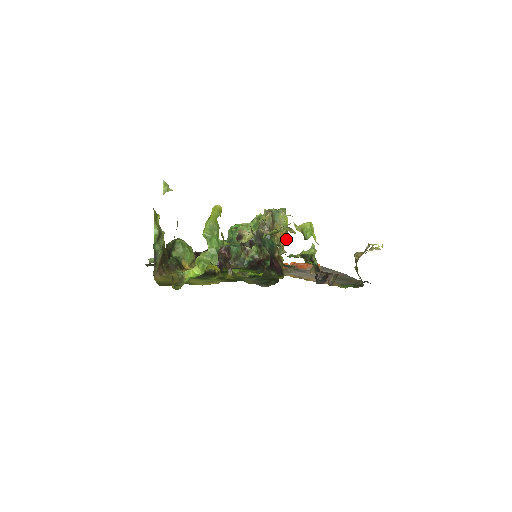
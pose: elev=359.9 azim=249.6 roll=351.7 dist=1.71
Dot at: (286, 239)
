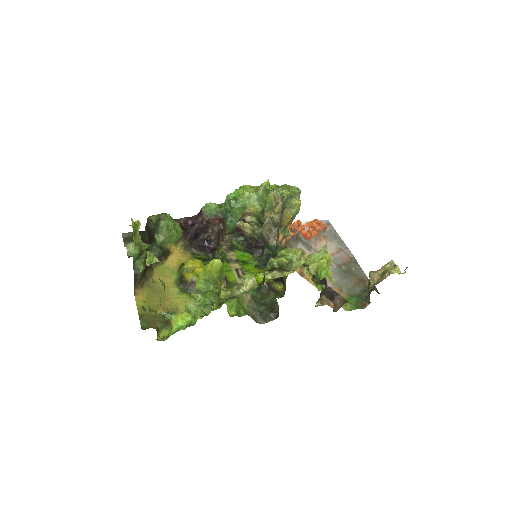
Dot at: (294, 218)
